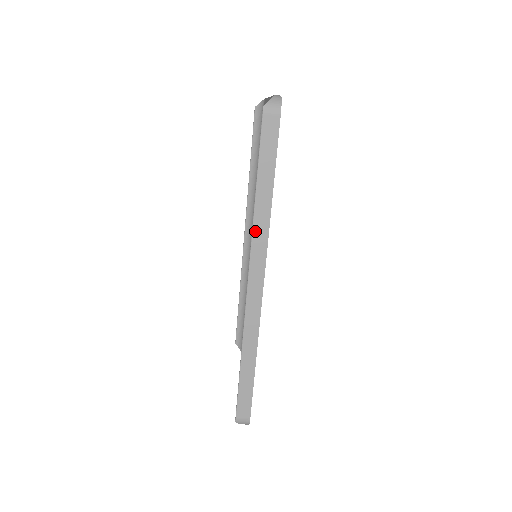
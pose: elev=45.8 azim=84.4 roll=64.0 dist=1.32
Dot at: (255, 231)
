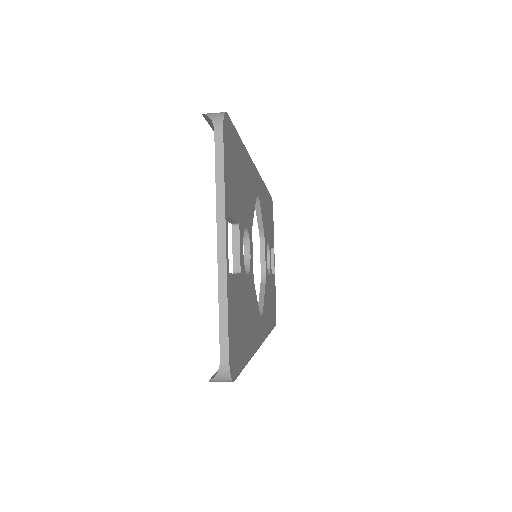
Dot at: occluded
